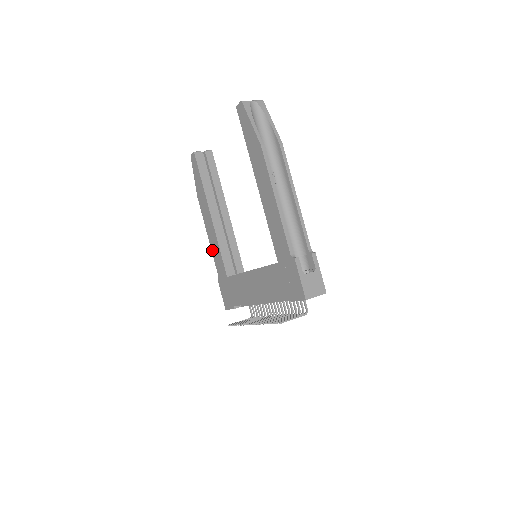
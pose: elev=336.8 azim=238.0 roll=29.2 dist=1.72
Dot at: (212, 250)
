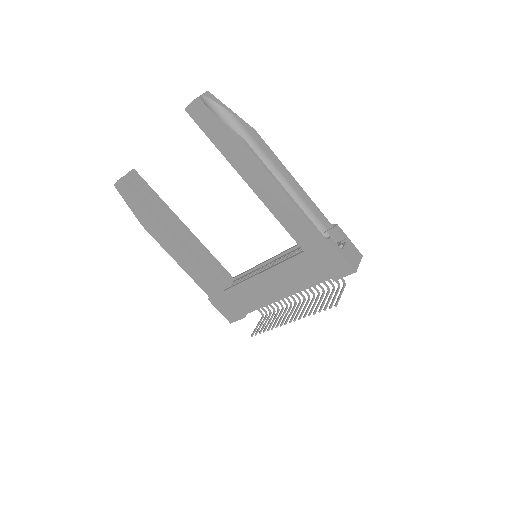
Dot at: (189, 273)
